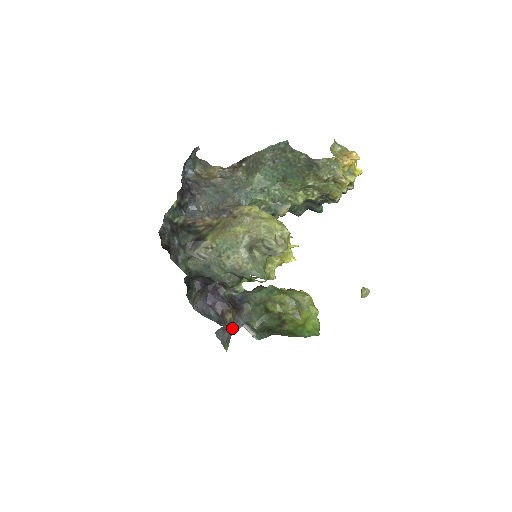
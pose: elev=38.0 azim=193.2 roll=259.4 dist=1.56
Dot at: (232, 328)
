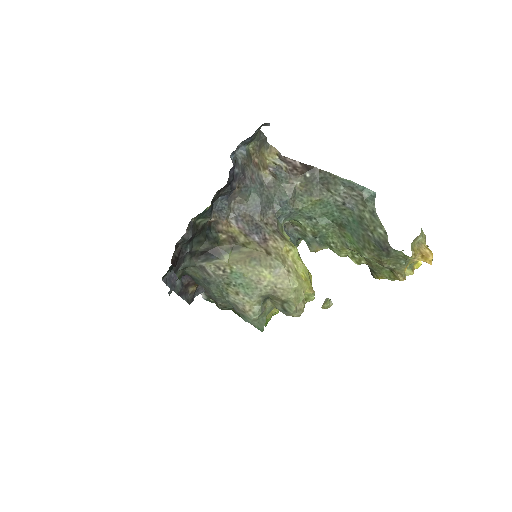
Dot at: (190, 301)
